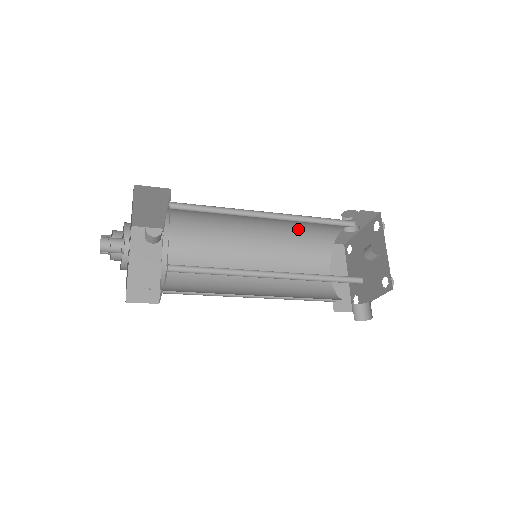
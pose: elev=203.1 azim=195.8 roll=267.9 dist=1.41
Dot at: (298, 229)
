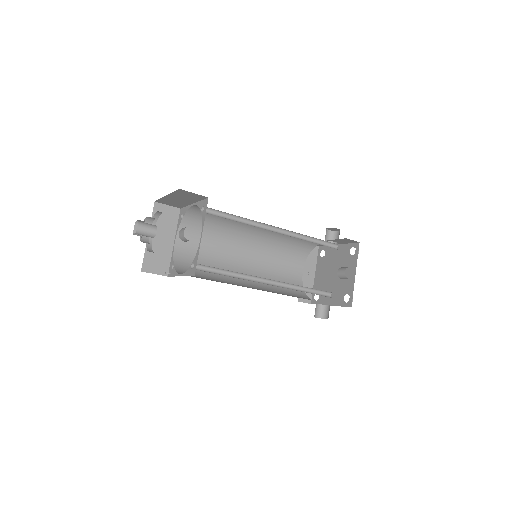
Dot at: occluded
